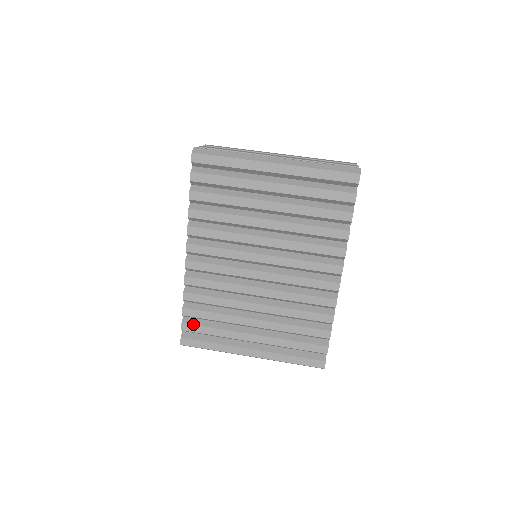
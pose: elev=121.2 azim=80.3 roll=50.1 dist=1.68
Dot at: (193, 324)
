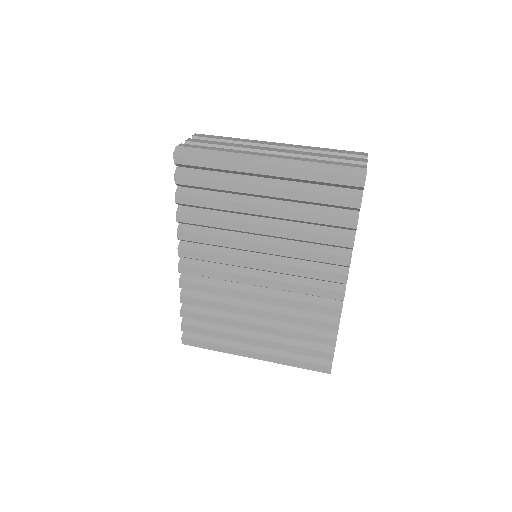
Dot at: (192, 326)
